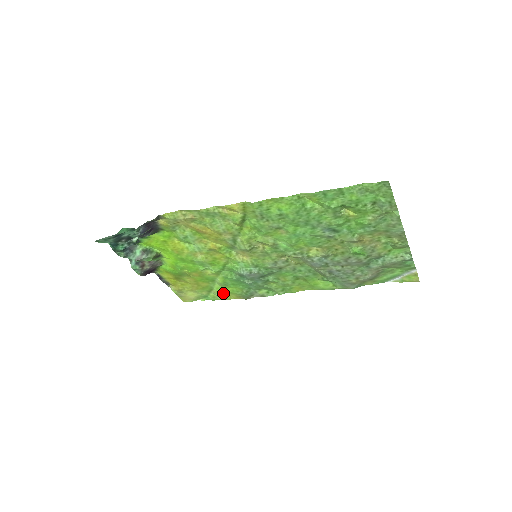
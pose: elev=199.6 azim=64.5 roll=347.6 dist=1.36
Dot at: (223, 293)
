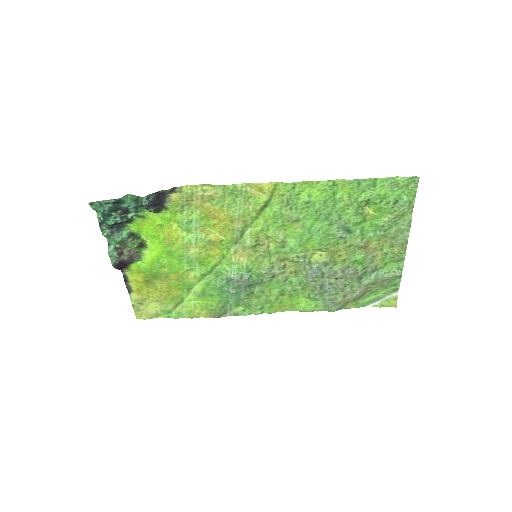
Dot at: (193, 307)
